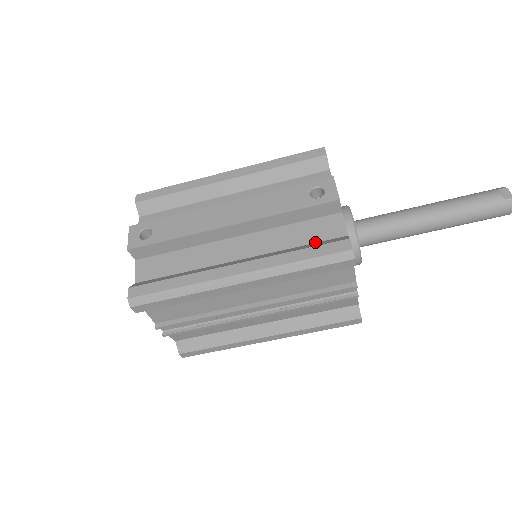
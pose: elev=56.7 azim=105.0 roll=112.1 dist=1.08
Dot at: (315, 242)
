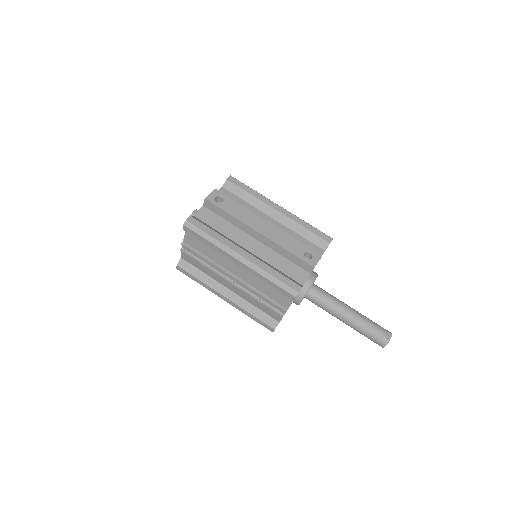
Dot at: (287, 275)
